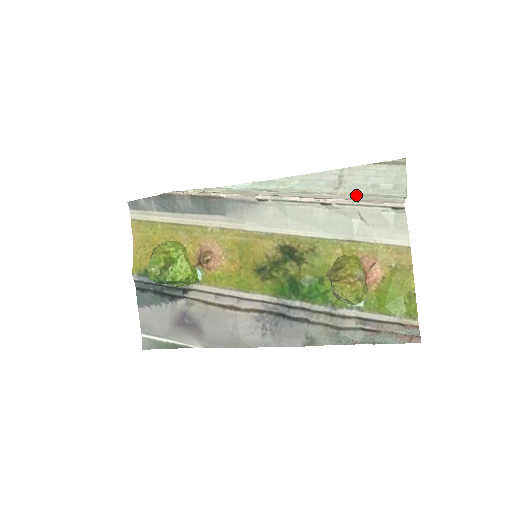
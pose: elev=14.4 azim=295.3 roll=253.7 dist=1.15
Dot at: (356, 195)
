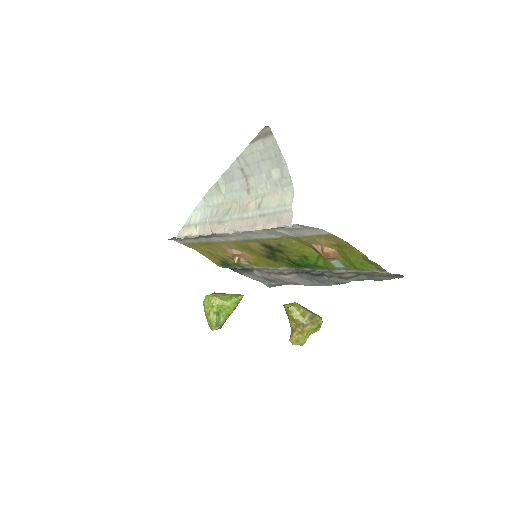
Dot at: (262, 206)
